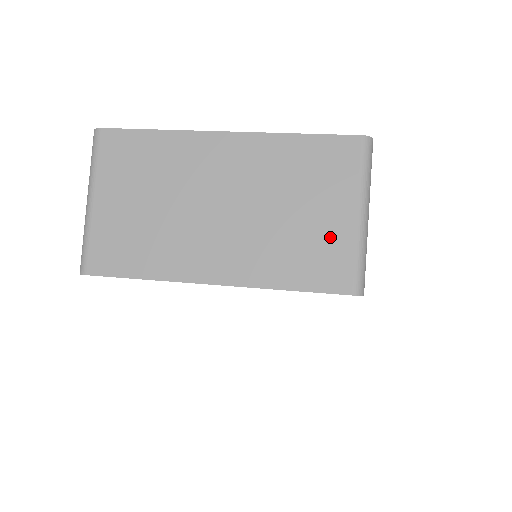
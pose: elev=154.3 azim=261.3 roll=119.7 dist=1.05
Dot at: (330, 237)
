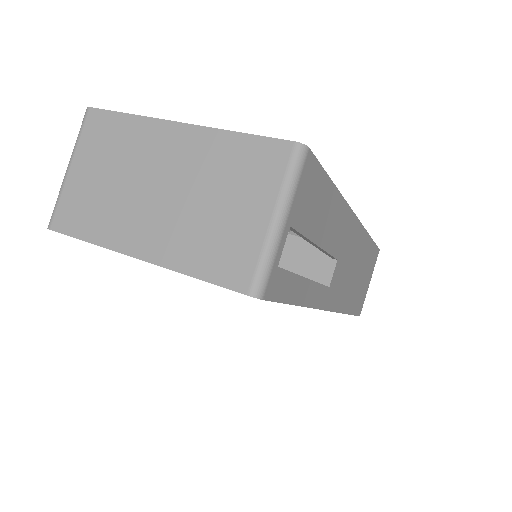
Dot at: (242, 235)
